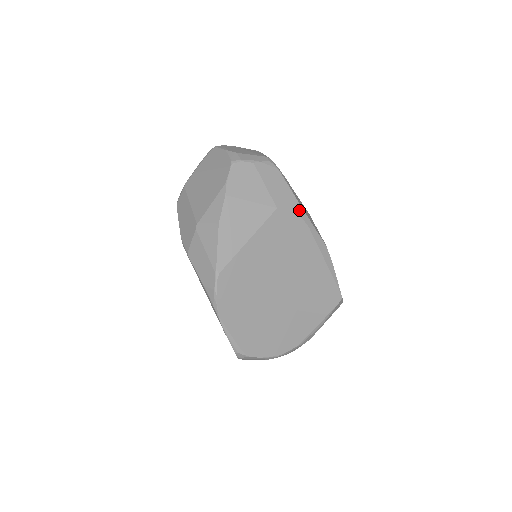
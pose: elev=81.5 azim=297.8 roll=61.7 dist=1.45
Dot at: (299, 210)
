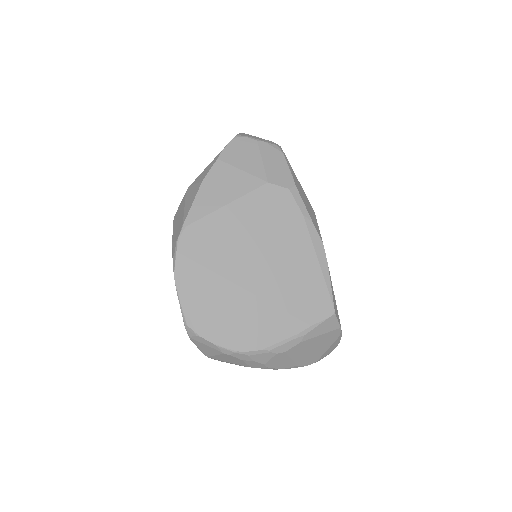
Dot at: (294, 193)
